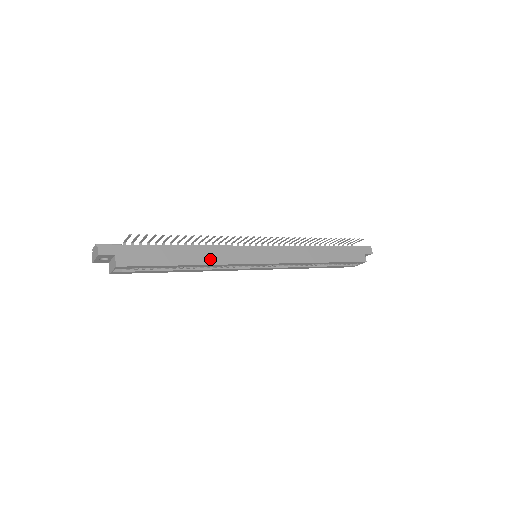
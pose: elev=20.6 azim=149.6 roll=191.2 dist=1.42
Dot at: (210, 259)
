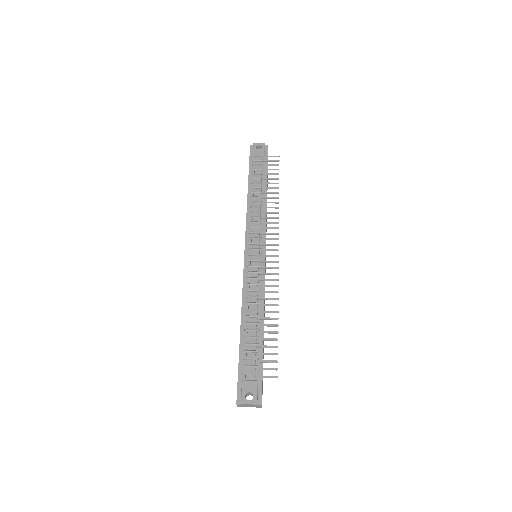
Dot at: (264, 308)
